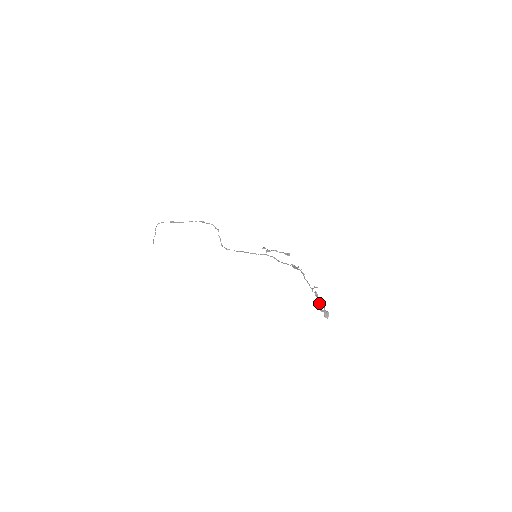
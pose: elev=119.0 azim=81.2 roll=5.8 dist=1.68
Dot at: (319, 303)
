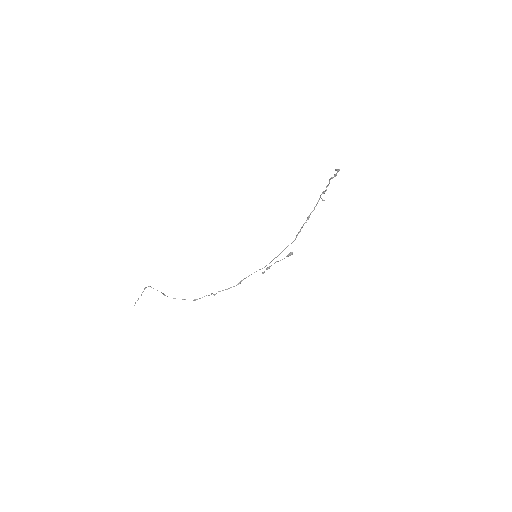
Dot at: (328, 184)
